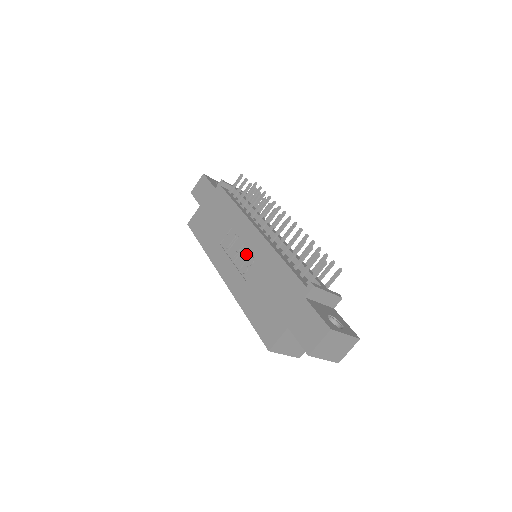
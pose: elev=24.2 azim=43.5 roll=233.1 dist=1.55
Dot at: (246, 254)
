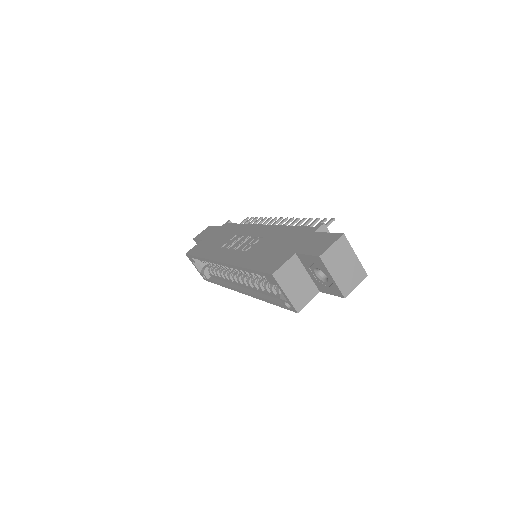
Dot at: (250, 239)
